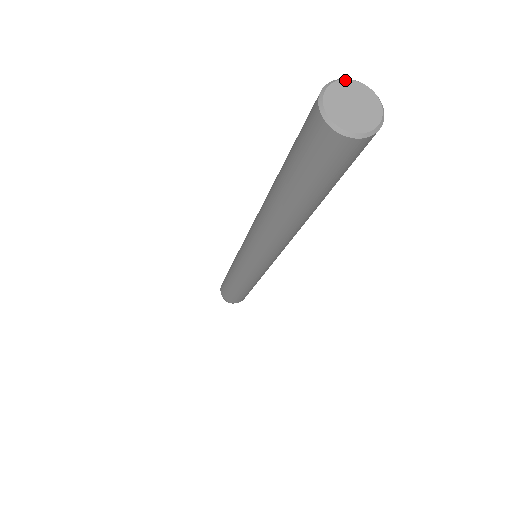
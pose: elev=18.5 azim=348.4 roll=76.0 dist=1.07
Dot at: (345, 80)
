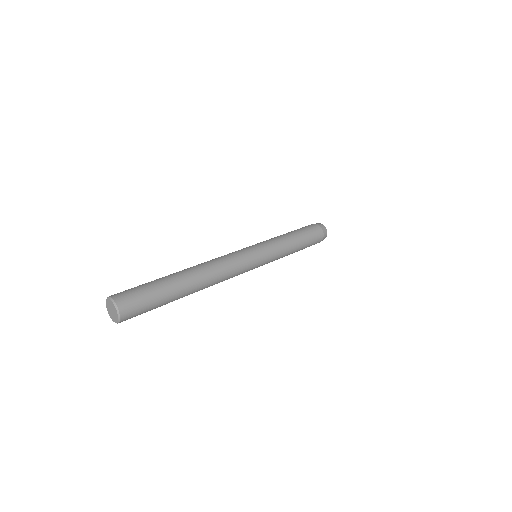
Dot at: (106, 302)
